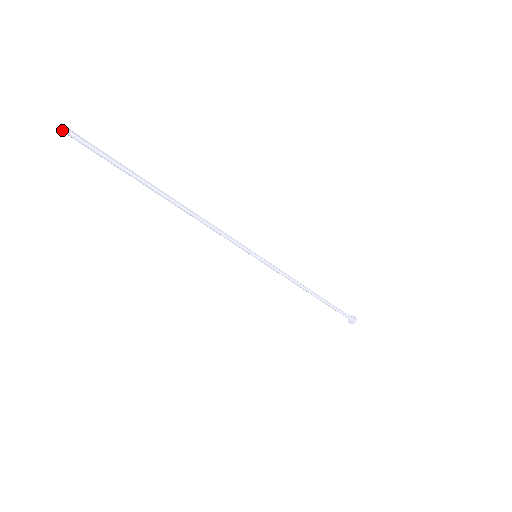
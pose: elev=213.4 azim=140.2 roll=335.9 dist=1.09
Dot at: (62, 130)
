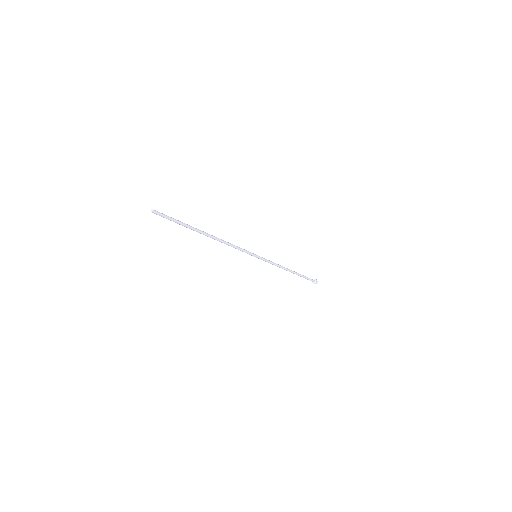
Dot at: (152, 212)
